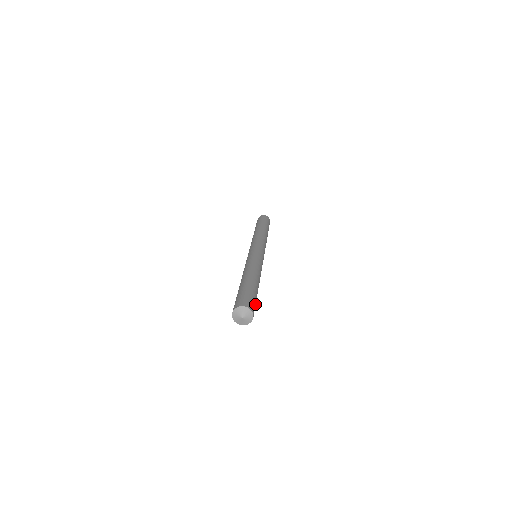
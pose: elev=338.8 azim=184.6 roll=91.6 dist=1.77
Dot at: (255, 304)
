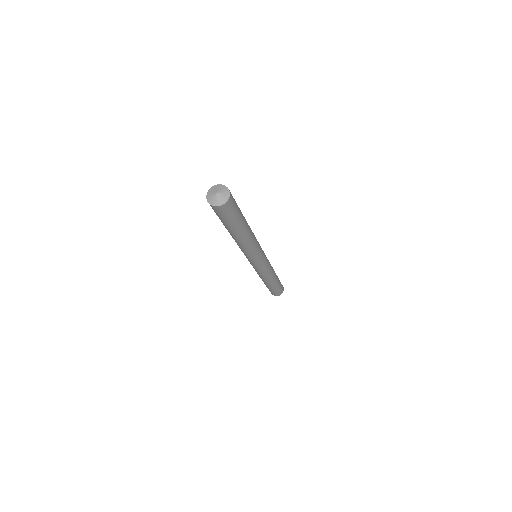
Dot at: (236, 203)
